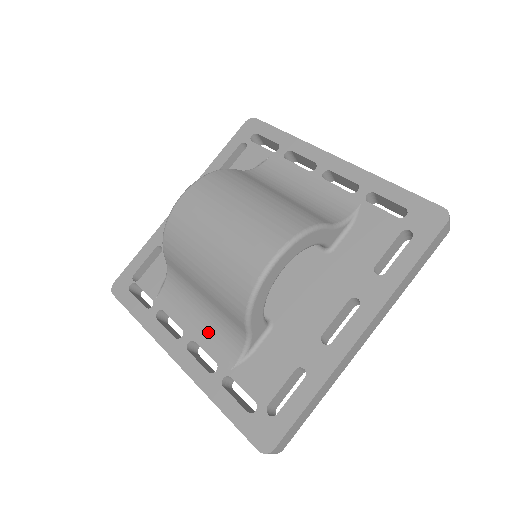
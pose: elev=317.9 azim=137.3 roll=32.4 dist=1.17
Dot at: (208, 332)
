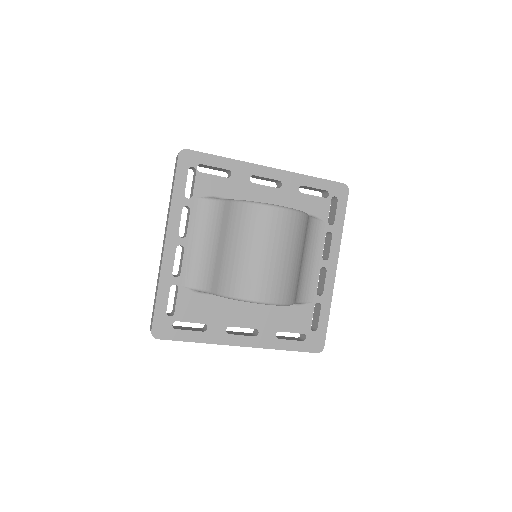
Dot at: (195, 256)
